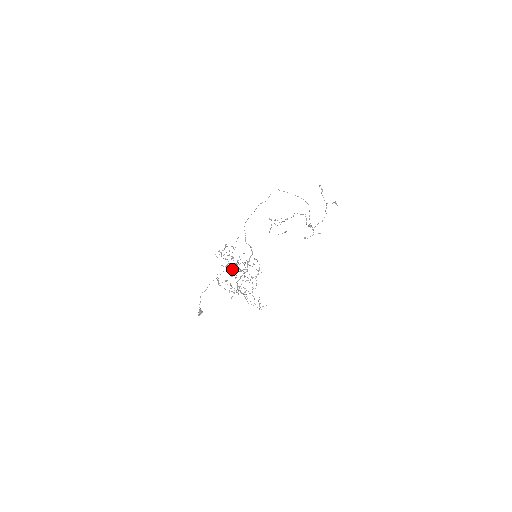
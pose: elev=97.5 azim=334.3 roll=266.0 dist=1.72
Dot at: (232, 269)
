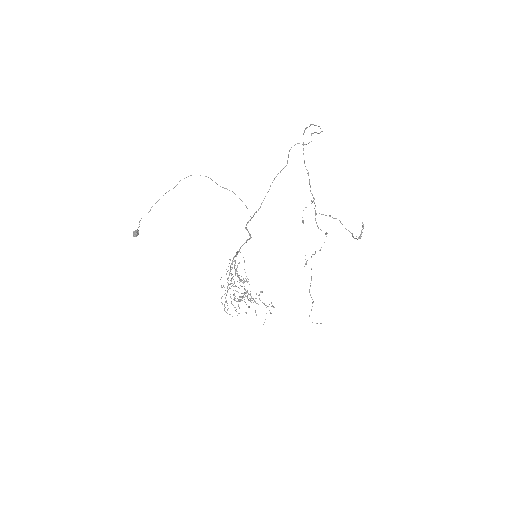
Dot at: occluded
